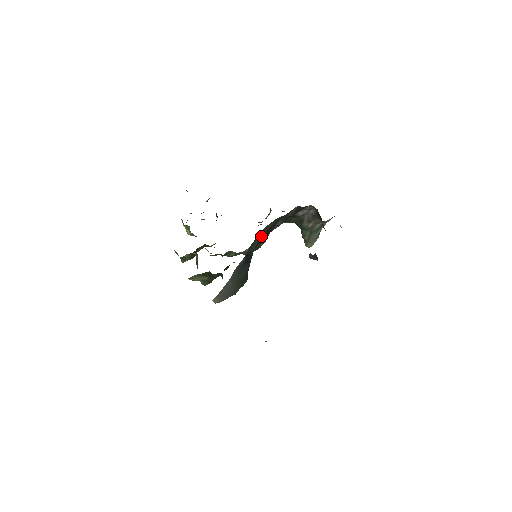
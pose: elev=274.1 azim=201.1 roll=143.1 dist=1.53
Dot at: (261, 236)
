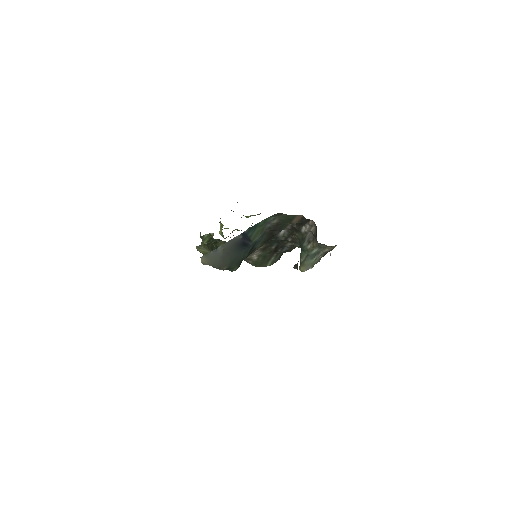
Dot at: (265, 232)
